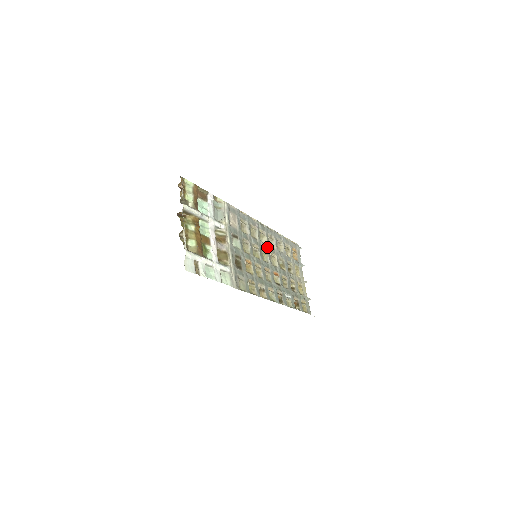
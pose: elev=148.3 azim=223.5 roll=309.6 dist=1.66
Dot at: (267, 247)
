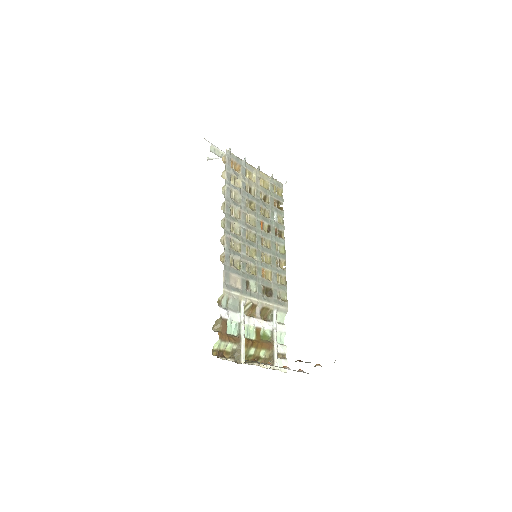
Dot at: (243, 227)
